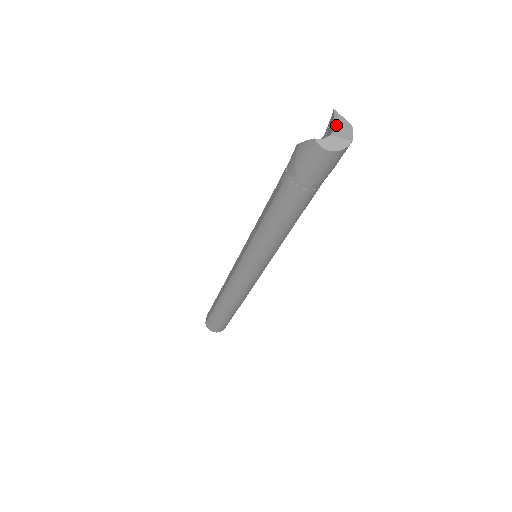
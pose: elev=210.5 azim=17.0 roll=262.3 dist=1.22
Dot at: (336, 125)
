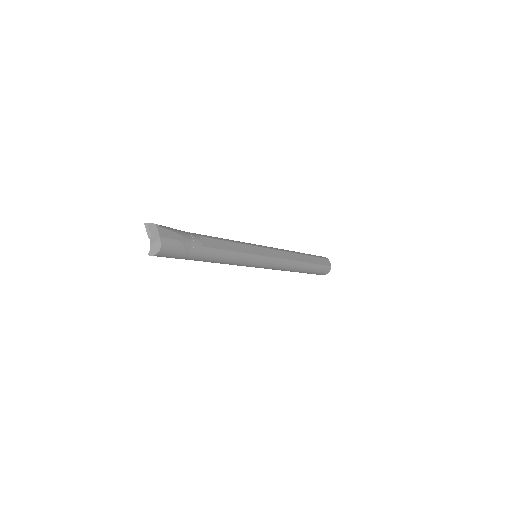
Dot at: (149, 235)
